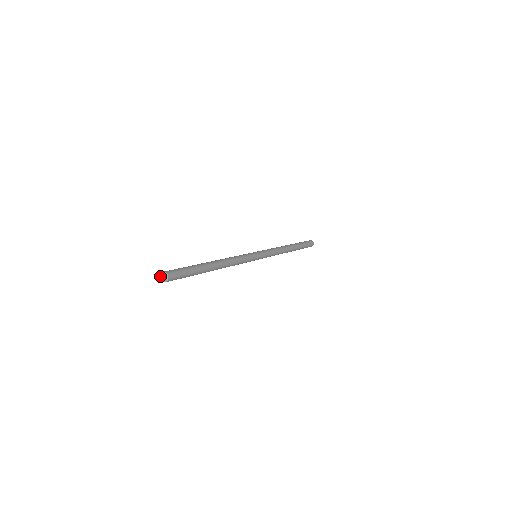
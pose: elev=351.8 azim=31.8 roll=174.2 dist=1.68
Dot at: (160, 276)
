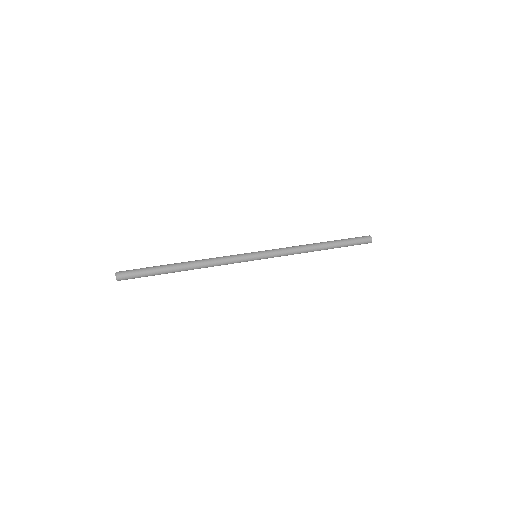
Dot at: (115, 274)
